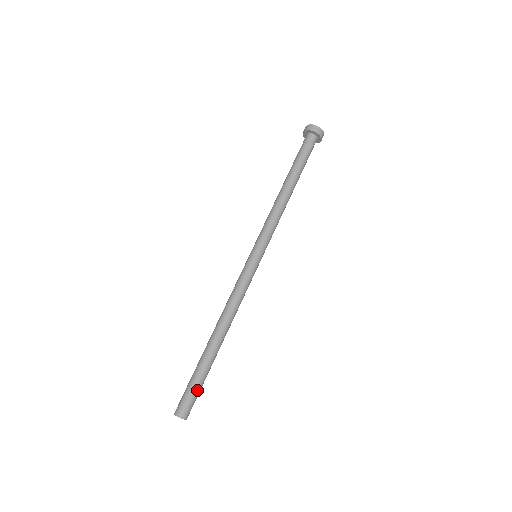
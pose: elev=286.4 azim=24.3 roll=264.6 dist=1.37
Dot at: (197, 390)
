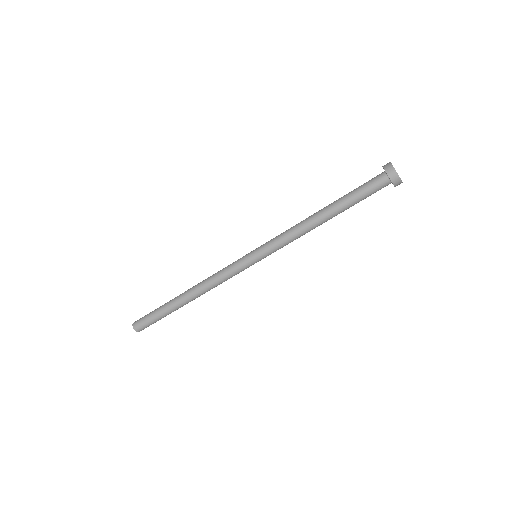
Dot at: (152, 319)
